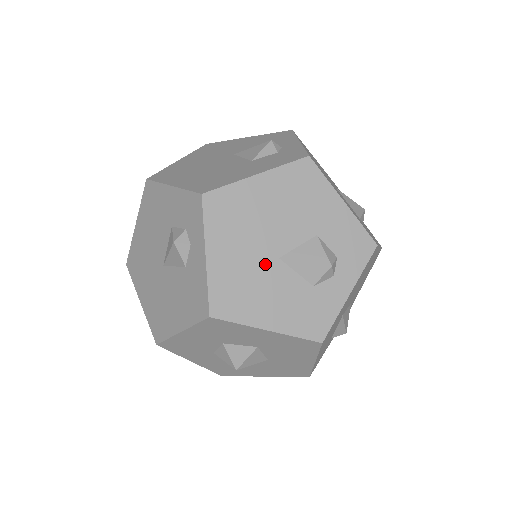
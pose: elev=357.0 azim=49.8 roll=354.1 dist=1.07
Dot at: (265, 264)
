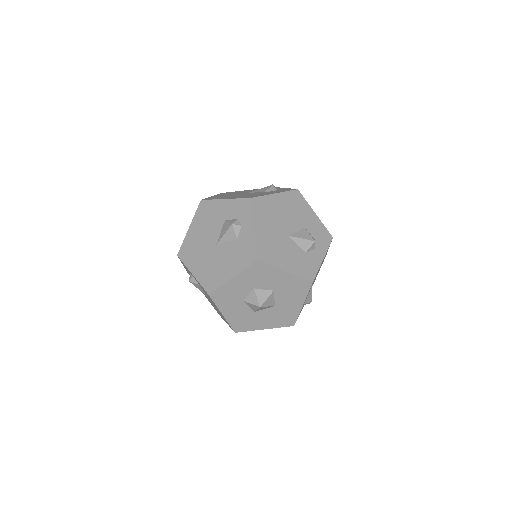
Dot at: (282, 237)
